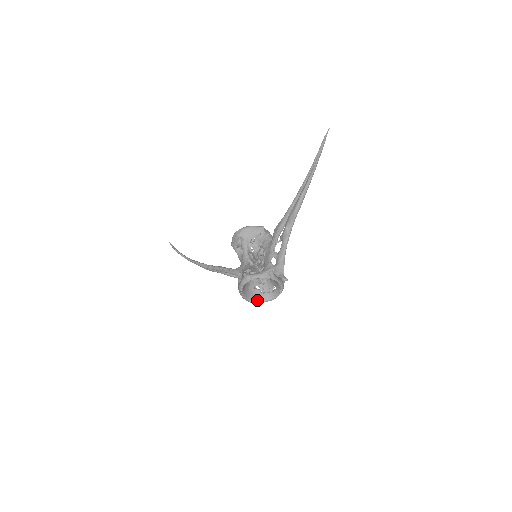
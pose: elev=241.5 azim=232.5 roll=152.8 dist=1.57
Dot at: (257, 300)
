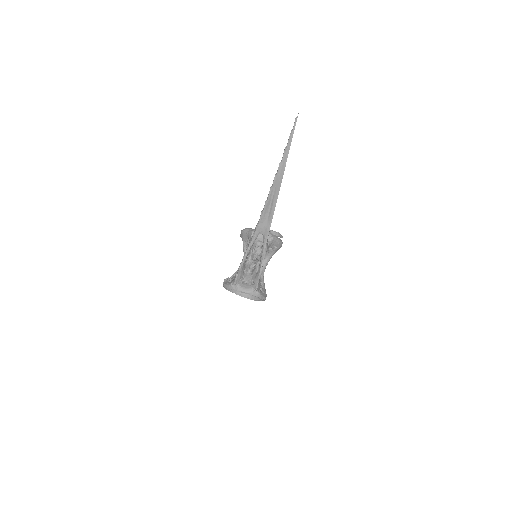
Dot at: (254, 298)
